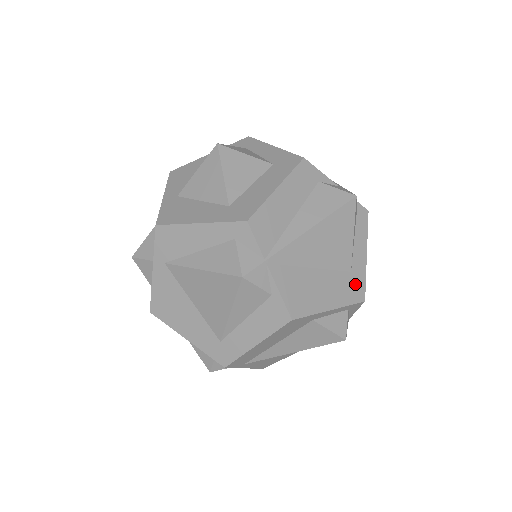
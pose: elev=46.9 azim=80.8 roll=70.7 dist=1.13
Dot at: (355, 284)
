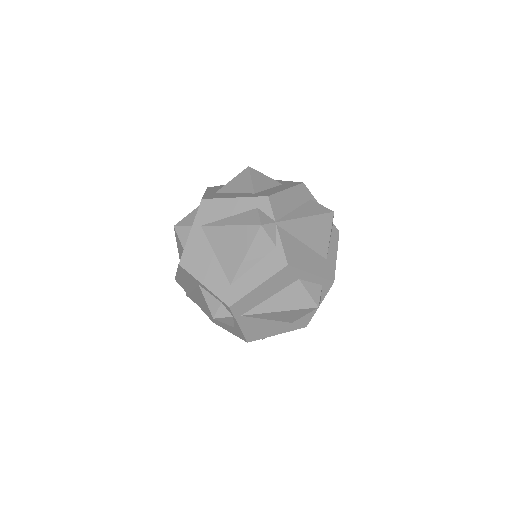
Dot at: (328, 268)
